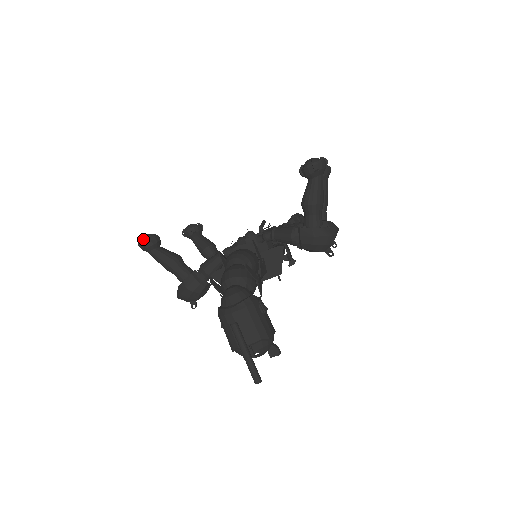
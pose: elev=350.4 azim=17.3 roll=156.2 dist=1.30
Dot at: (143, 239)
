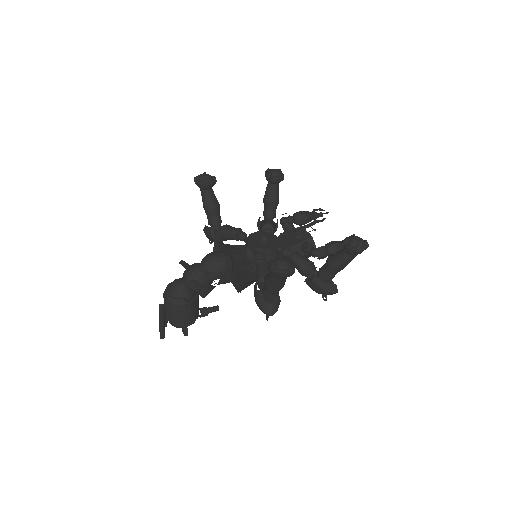
Dot at: (199, 178)
